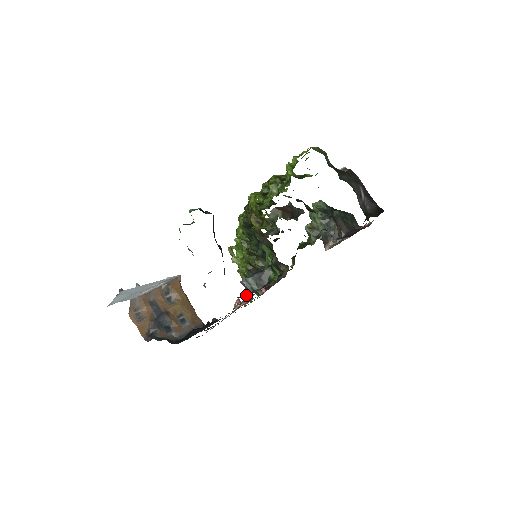
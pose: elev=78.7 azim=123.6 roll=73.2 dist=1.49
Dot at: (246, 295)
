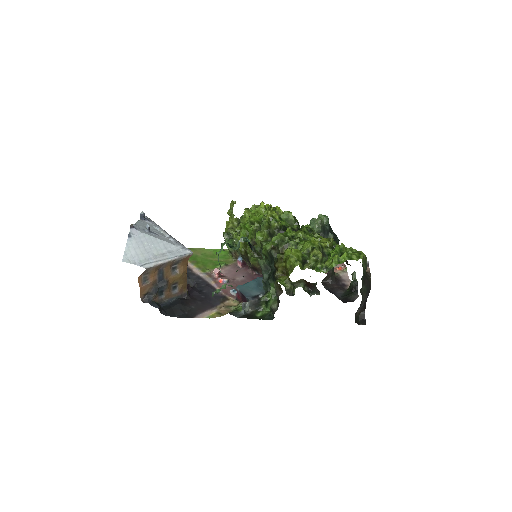
Dot at: (238, 315)
